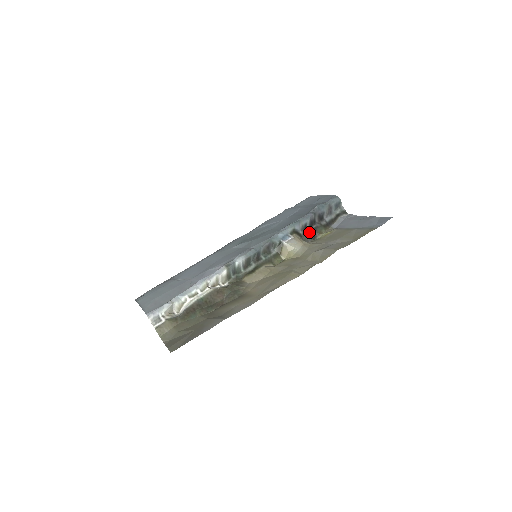
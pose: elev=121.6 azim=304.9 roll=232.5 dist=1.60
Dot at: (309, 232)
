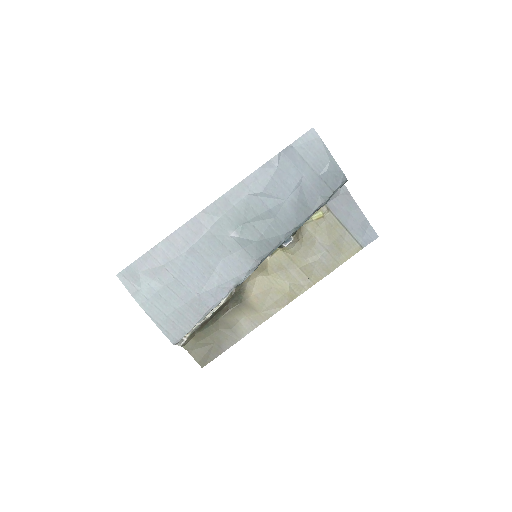
Dot at: occluded
